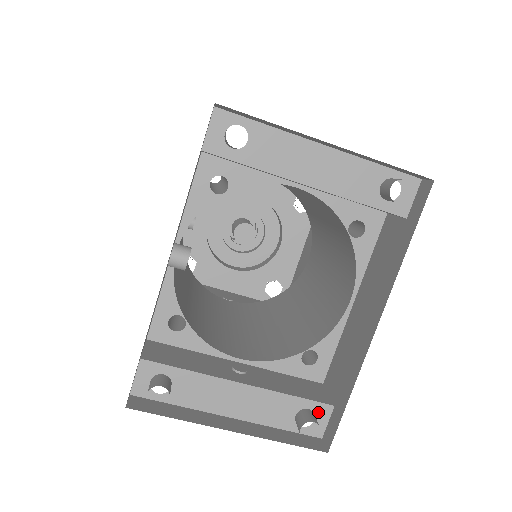
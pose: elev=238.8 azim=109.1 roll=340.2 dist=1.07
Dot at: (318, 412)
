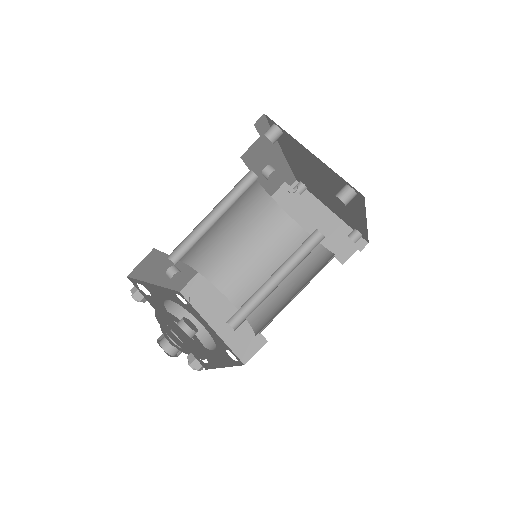
Dot at: occluded
